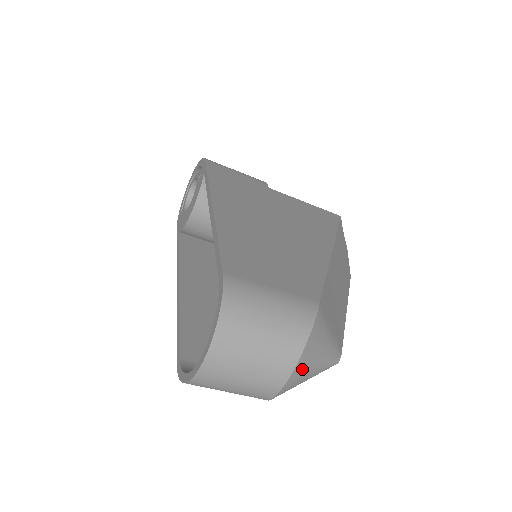
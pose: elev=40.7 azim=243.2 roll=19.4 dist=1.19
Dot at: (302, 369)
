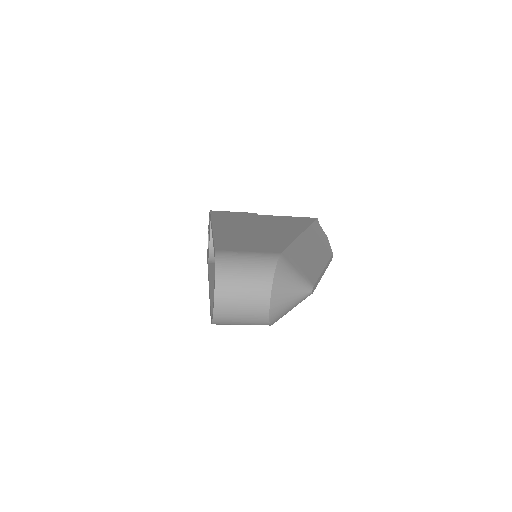
Dot at: (279, 292)
